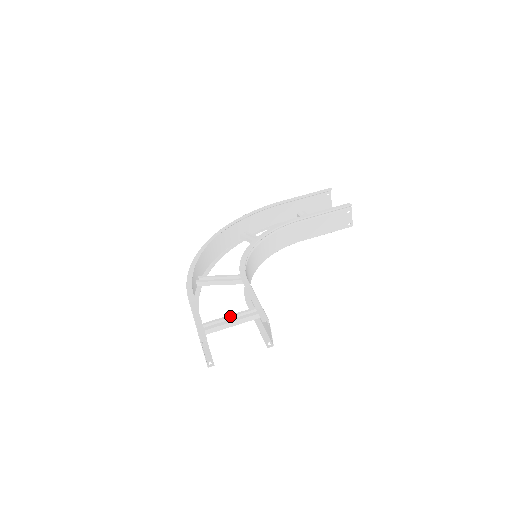
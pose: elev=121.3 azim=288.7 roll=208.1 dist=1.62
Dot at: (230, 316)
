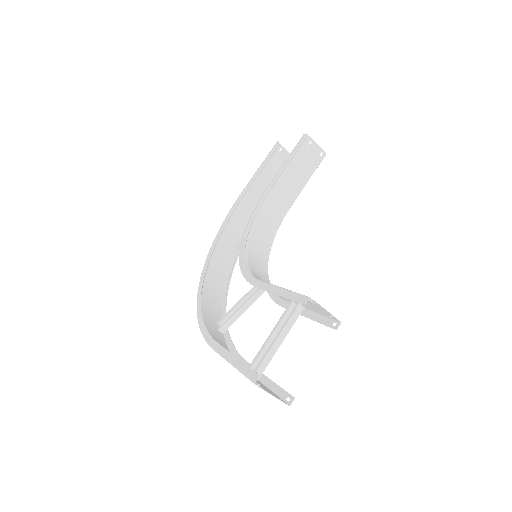
Dot at: (272, 332)
